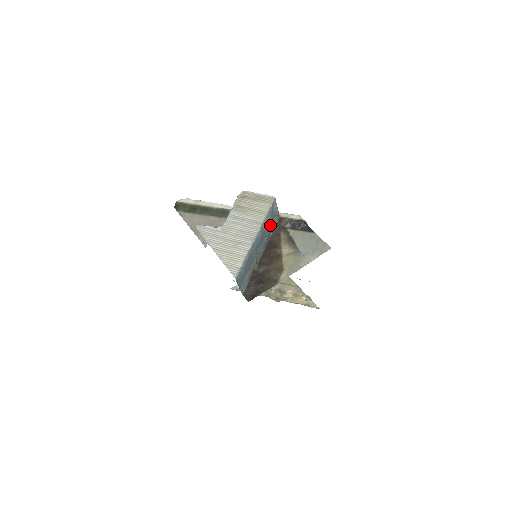
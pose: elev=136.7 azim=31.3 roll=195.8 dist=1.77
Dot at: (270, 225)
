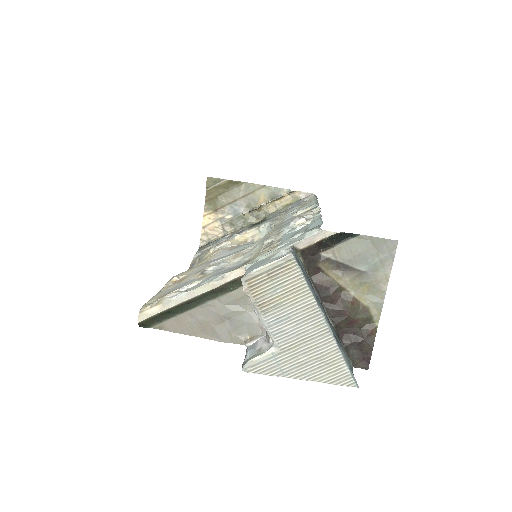
Dot at: (306, 276)
